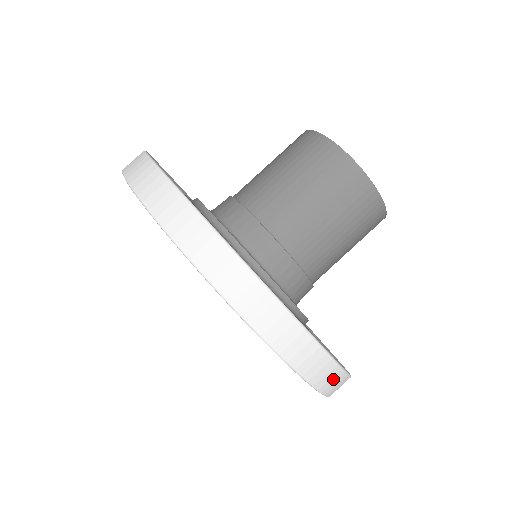
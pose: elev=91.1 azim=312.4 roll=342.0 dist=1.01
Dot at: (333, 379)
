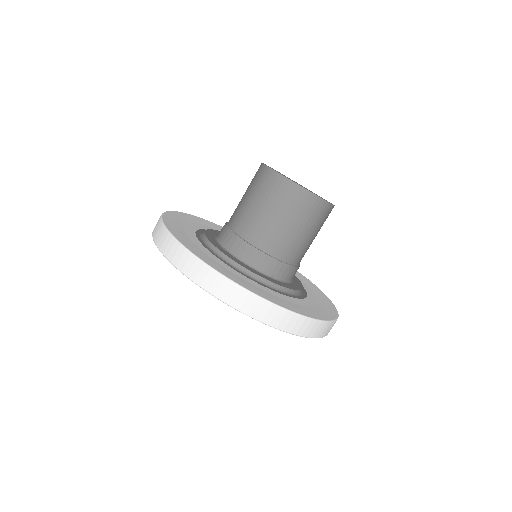
Dot at: (286, 320)
